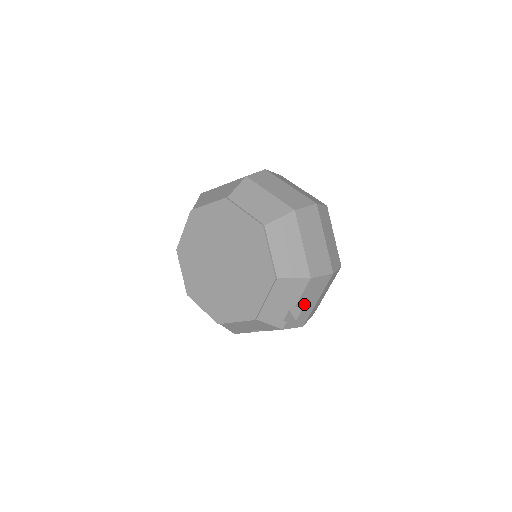
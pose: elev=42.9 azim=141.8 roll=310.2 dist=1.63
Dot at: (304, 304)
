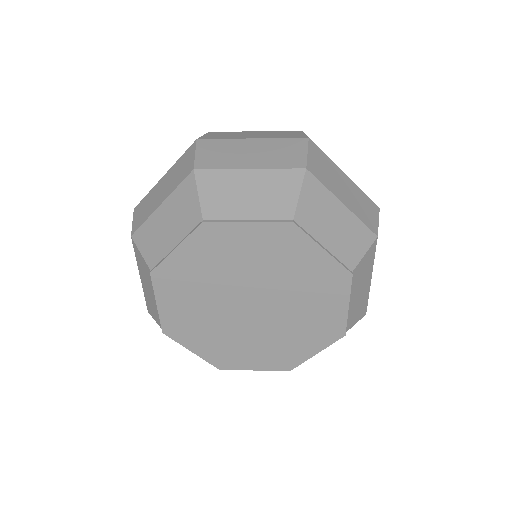
Dot at: occluded
